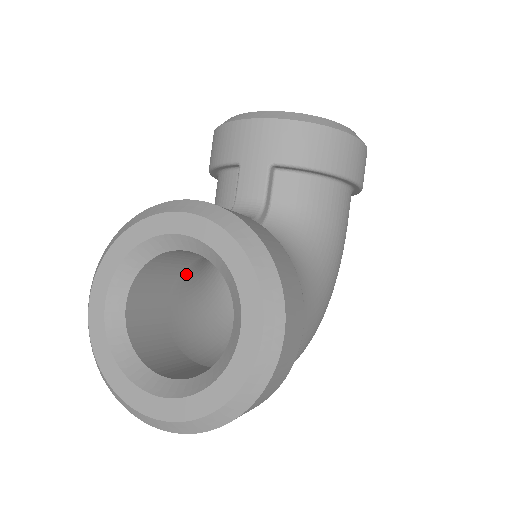
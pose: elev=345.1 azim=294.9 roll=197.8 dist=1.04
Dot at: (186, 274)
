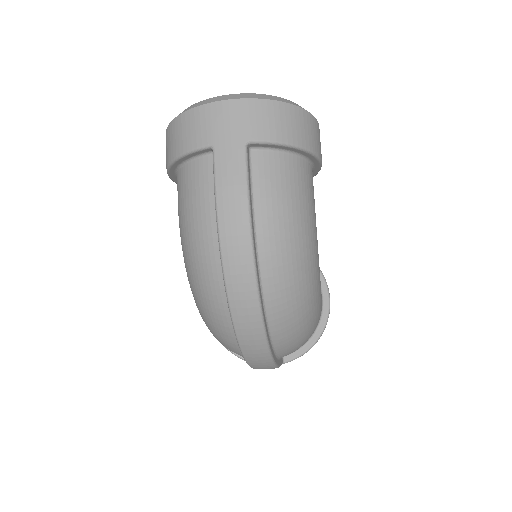
Dot at: occluded
